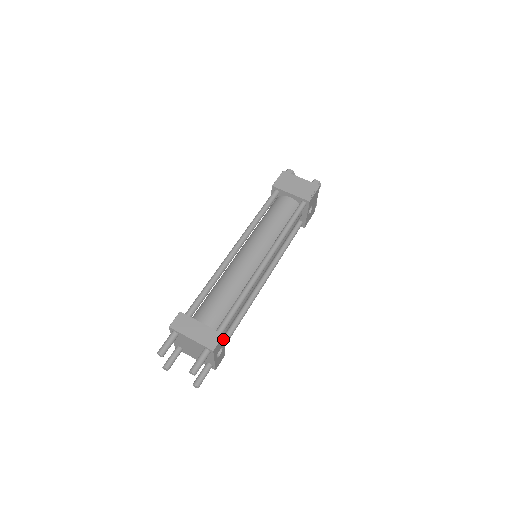
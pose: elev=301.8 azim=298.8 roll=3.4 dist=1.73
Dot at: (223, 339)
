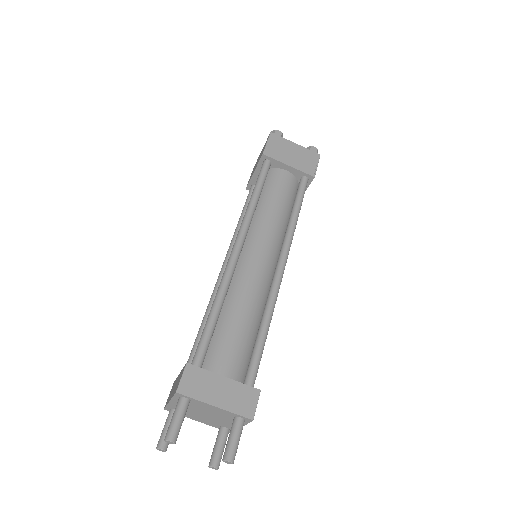
Dot at: occluded
